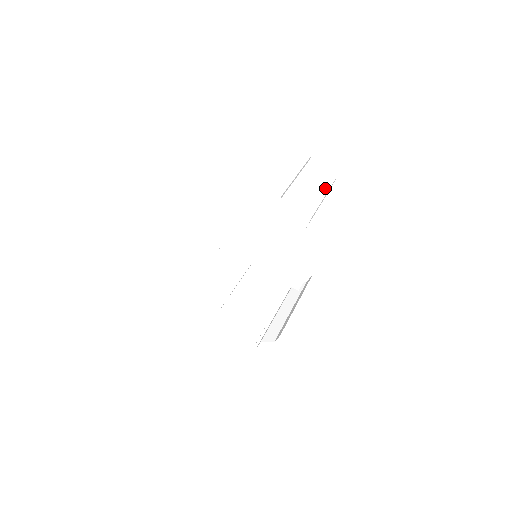
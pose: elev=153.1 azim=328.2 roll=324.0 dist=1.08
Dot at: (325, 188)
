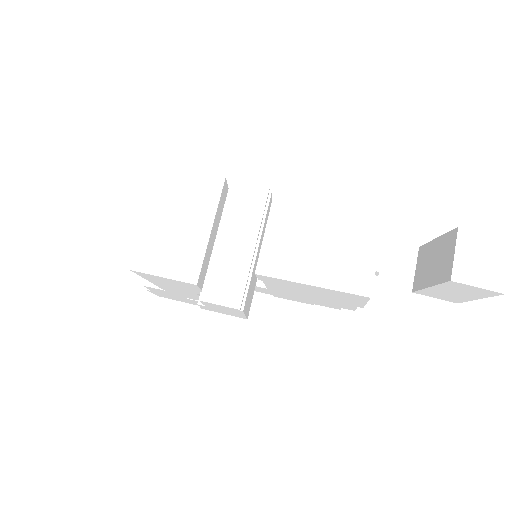
Dot at: occluded
